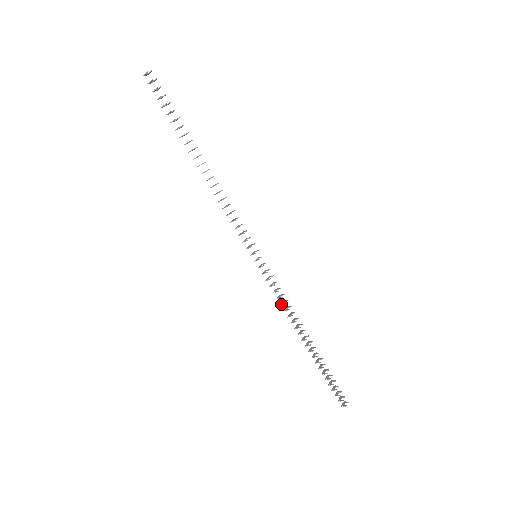
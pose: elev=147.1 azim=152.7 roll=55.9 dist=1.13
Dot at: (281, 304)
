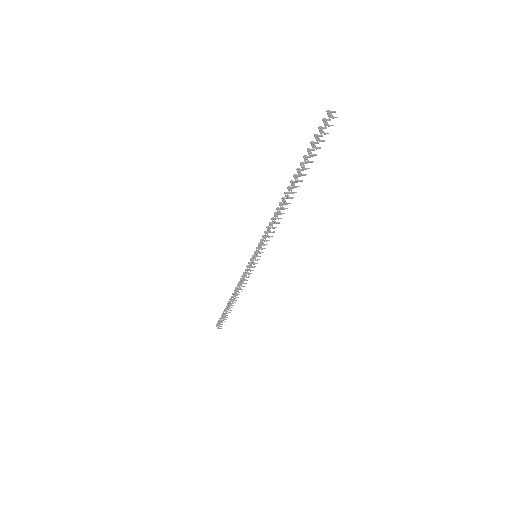
Dot at: (242, 283)
